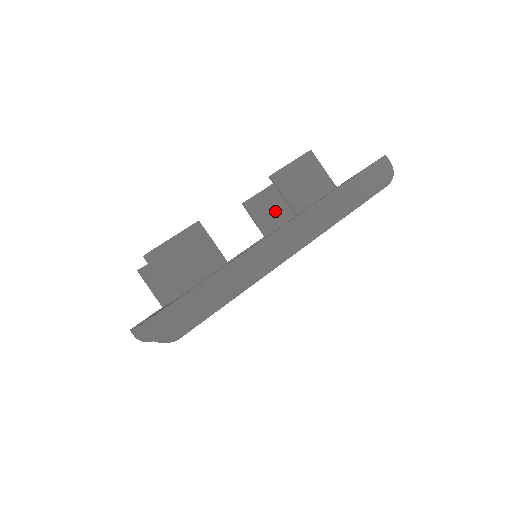
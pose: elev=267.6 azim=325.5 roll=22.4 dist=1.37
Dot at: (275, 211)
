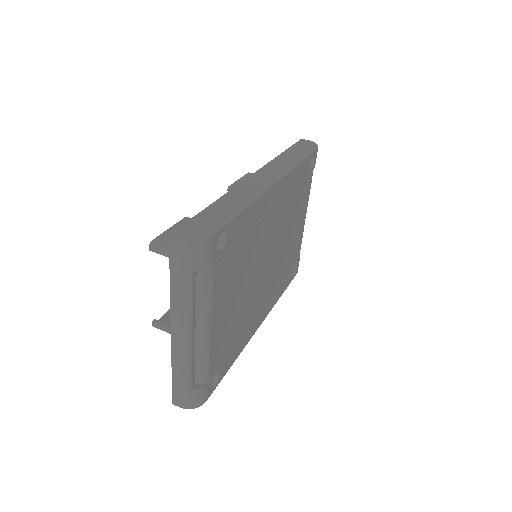
Dot at: occluded
